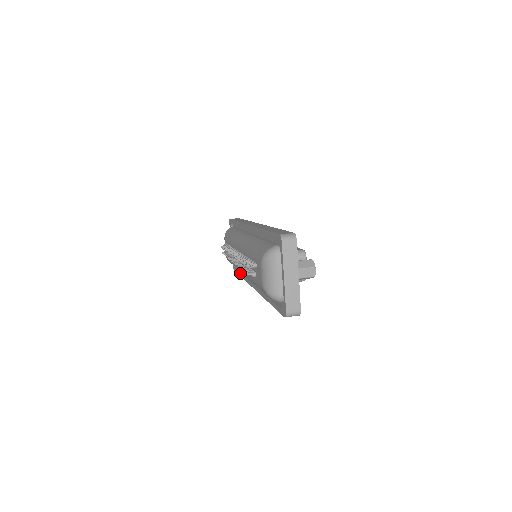
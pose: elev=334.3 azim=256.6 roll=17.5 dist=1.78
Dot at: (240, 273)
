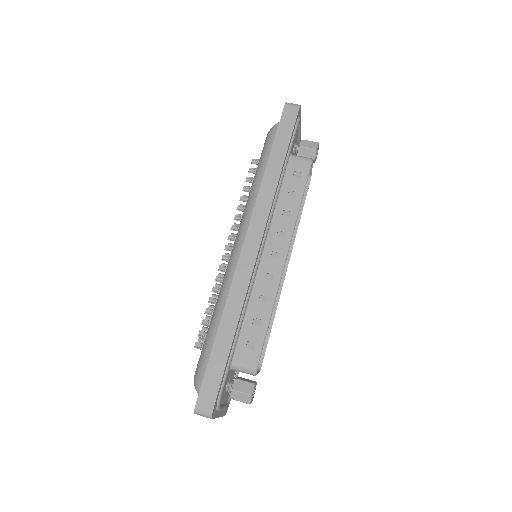
Dot at: occluded
